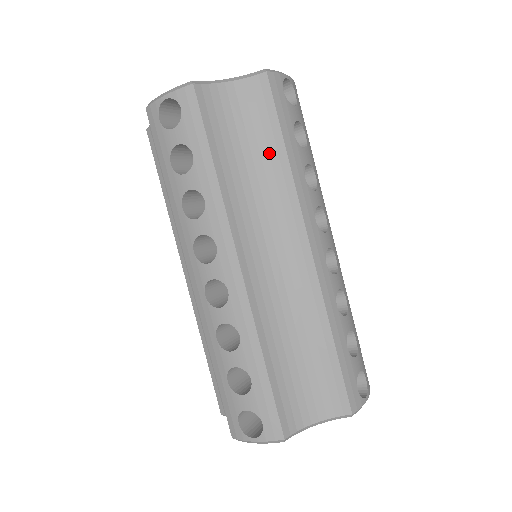
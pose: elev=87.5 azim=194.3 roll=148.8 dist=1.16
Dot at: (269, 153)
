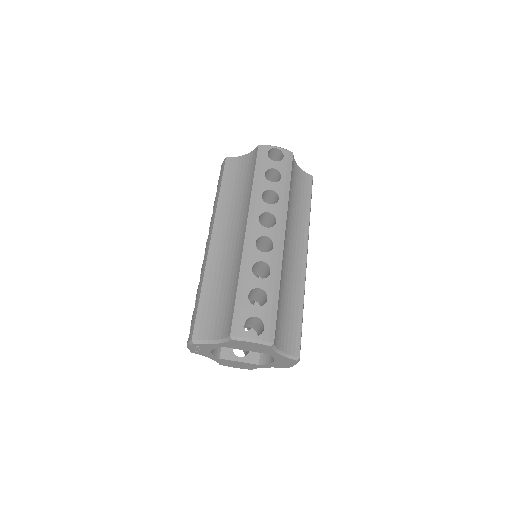
Dot at: (248, 184)
